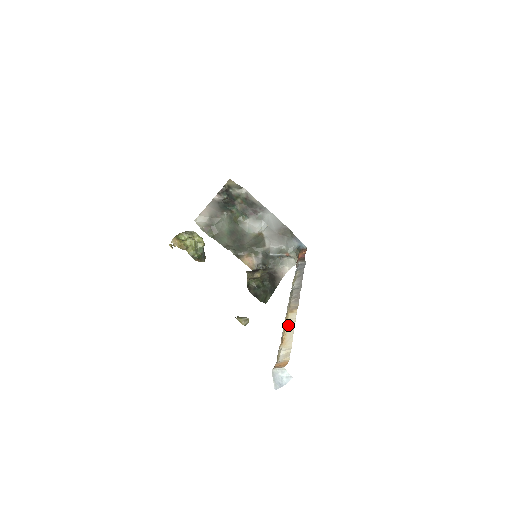
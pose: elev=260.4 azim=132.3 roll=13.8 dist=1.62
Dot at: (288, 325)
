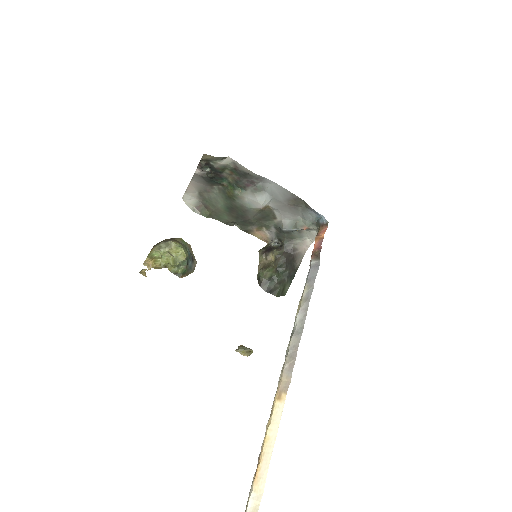
Dot at: (268, 434)
